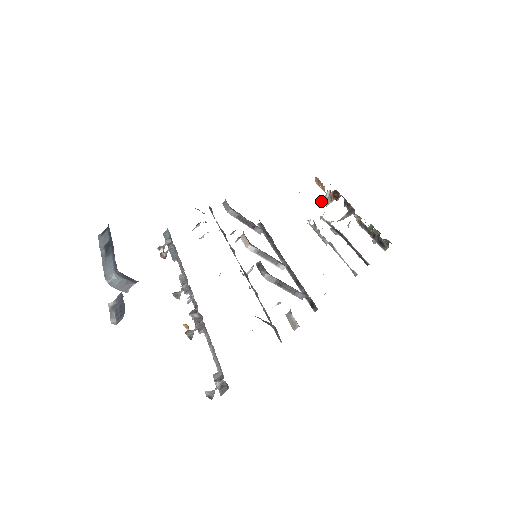
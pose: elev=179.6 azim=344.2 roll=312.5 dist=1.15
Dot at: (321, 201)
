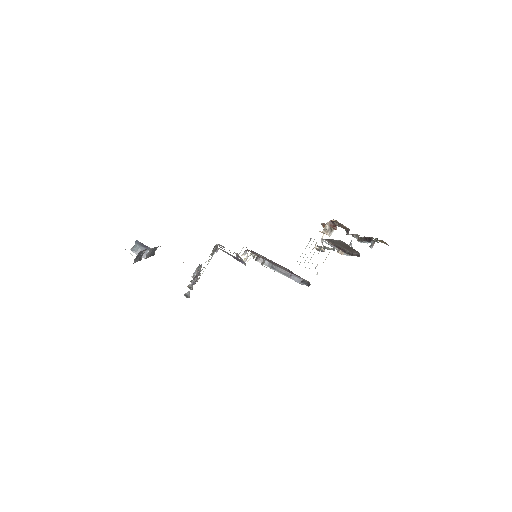
Dot at: occluded
